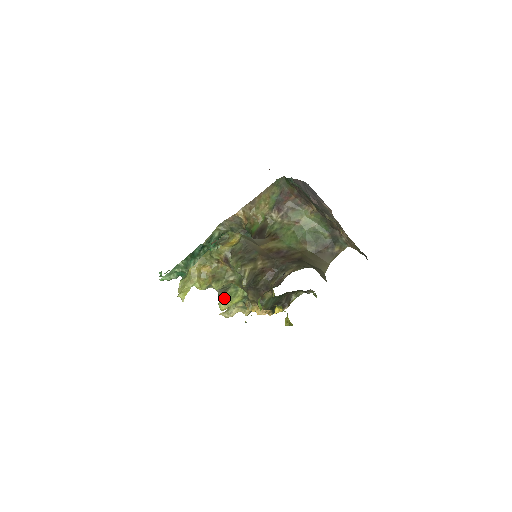
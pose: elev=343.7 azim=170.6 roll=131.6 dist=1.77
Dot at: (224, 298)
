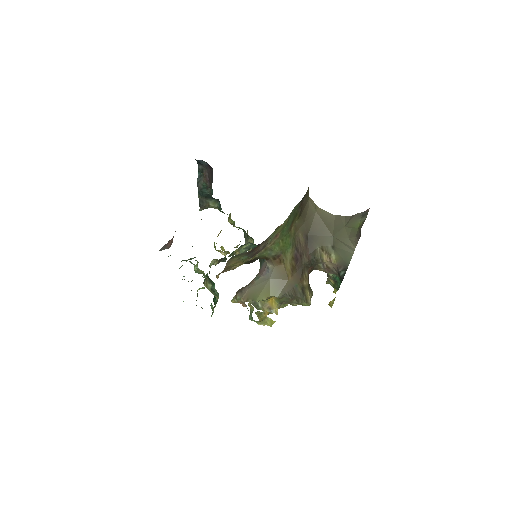
Dot at: occluded
